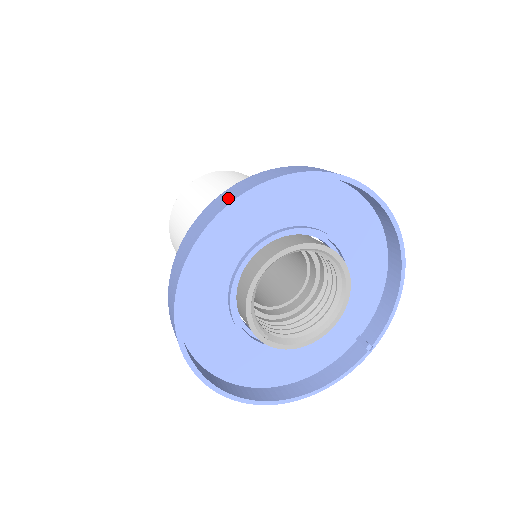
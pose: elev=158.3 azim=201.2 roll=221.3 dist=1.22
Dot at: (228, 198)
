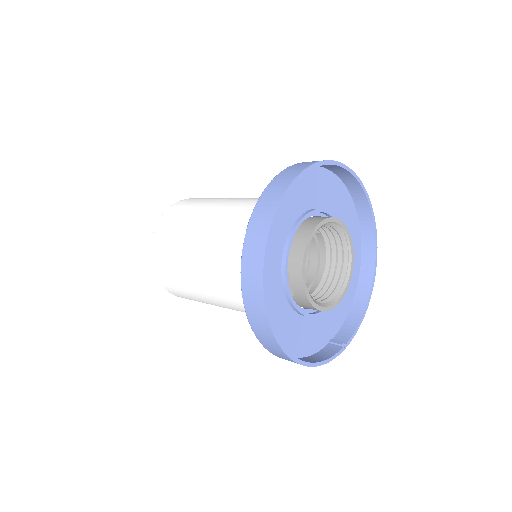
Dot at: occluded
